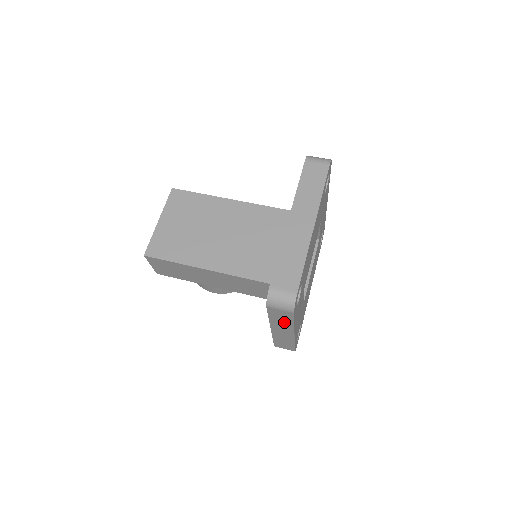
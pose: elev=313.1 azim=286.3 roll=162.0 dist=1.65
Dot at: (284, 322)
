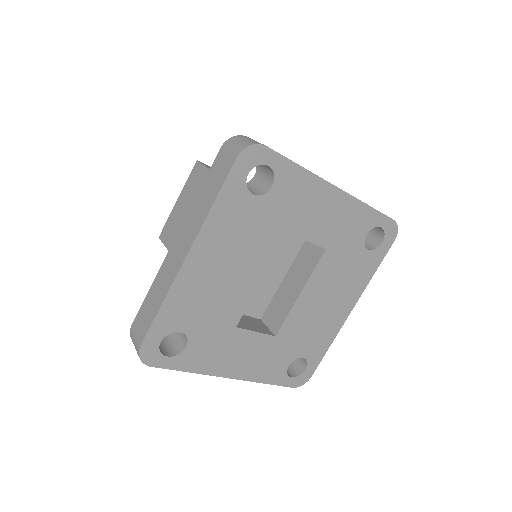
Dot at: occluded
